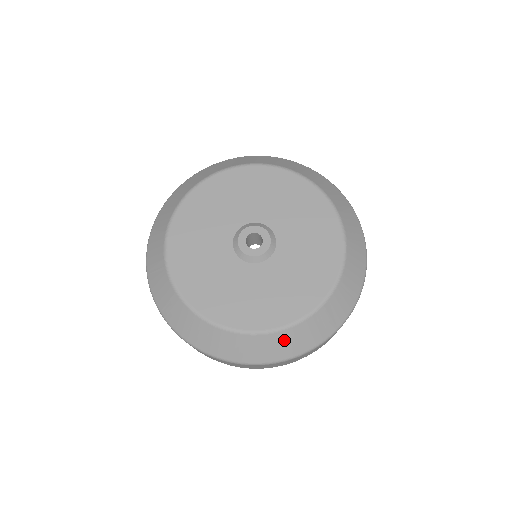
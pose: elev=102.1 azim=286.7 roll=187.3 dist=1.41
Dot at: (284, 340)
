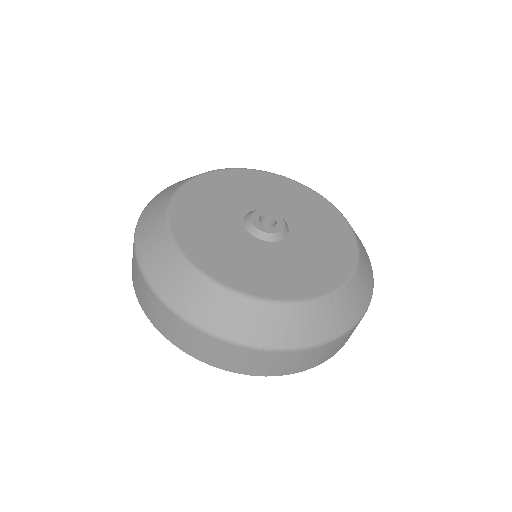
Dot at: (209, 298)
